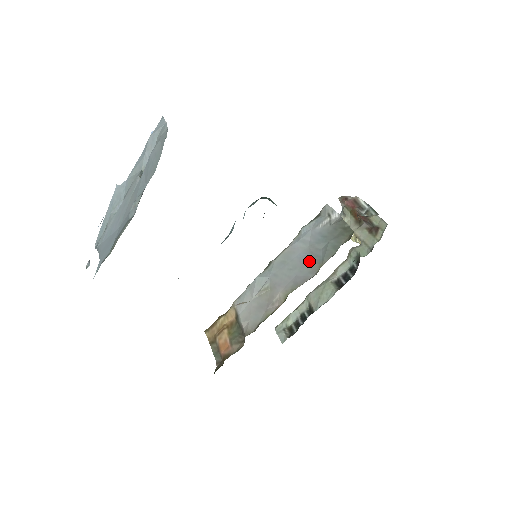
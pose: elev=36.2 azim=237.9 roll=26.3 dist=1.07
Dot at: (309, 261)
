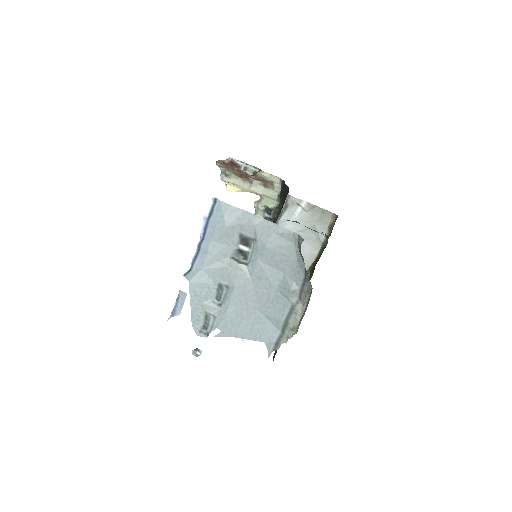
Dot at: (306, 243)
